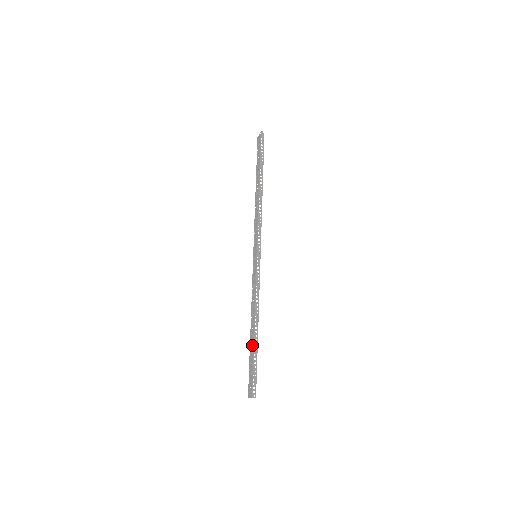
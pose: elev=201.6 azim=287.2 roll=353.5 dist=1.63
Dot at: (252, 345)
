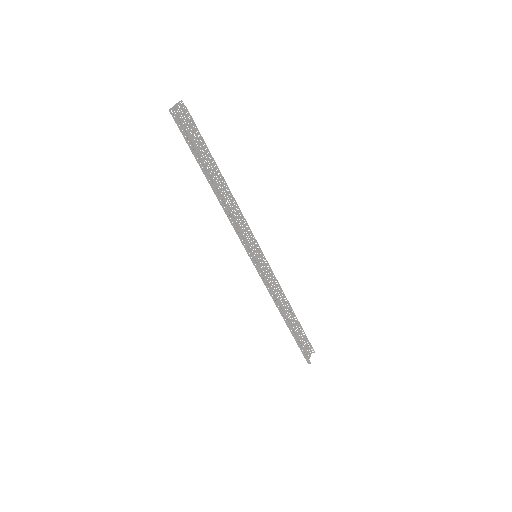
Dot at: occluded
